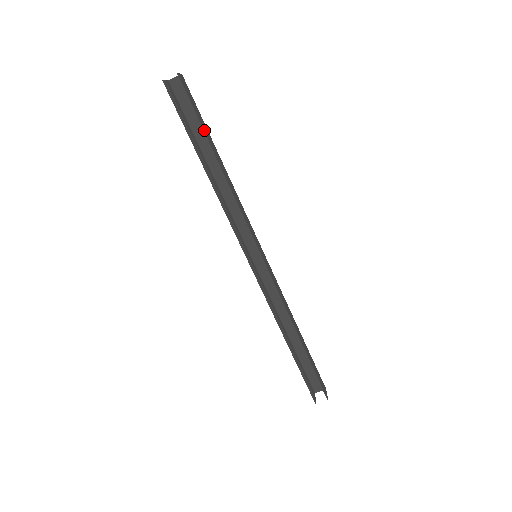
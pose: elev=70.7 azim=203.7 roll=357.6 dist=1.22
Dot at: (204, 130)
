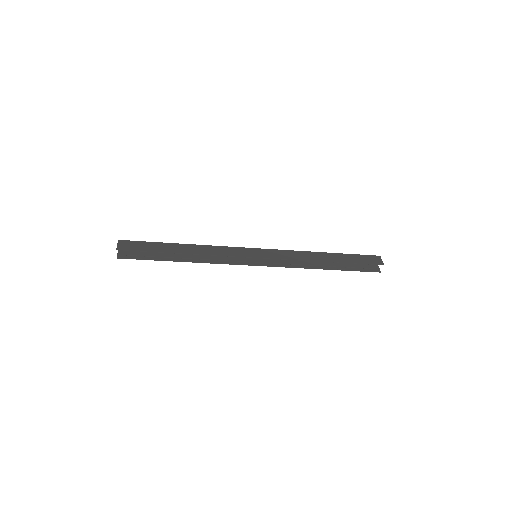
Dot at: (158, 251)
